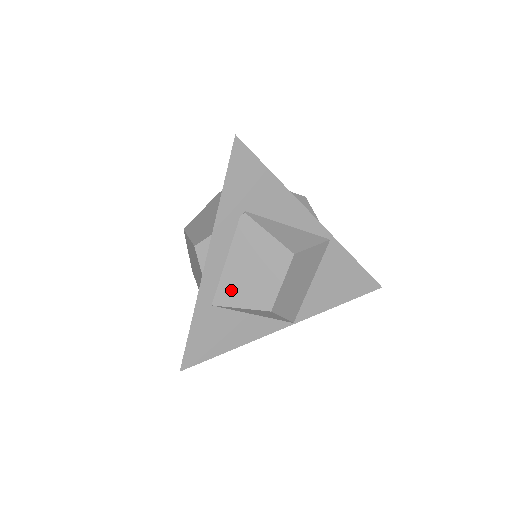
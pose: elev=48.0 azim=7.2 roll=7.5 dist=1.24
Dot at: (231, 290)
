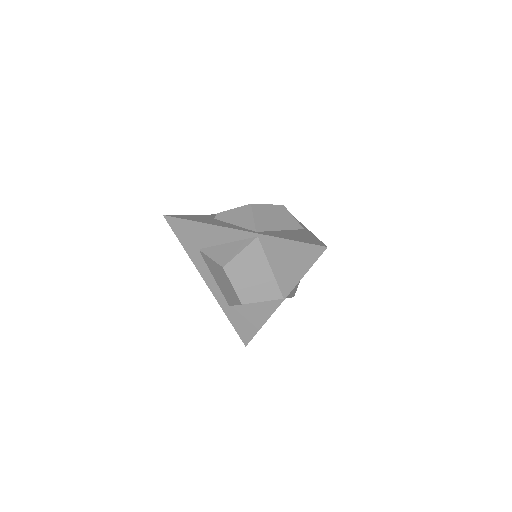
Dot at: (227, 296)
